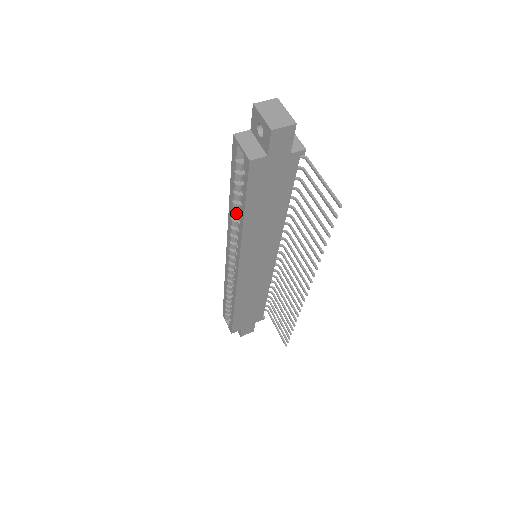
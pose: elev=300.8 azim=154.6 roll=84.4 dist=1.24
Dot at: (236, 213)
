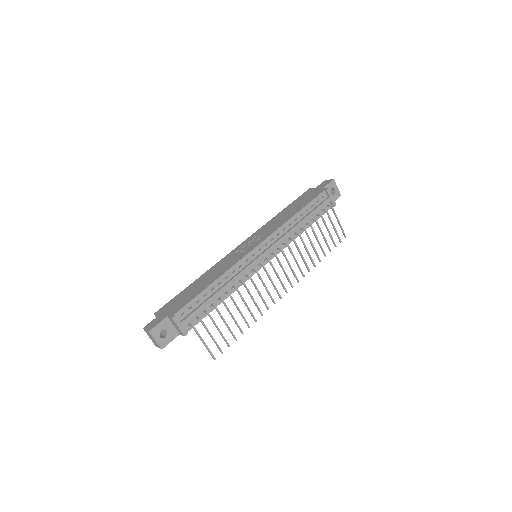
Dot at: occluded
